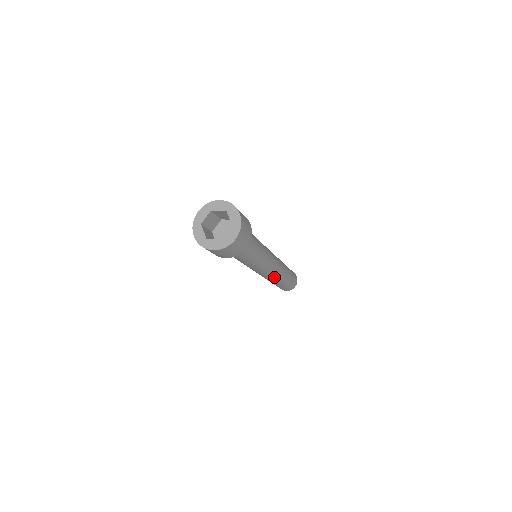
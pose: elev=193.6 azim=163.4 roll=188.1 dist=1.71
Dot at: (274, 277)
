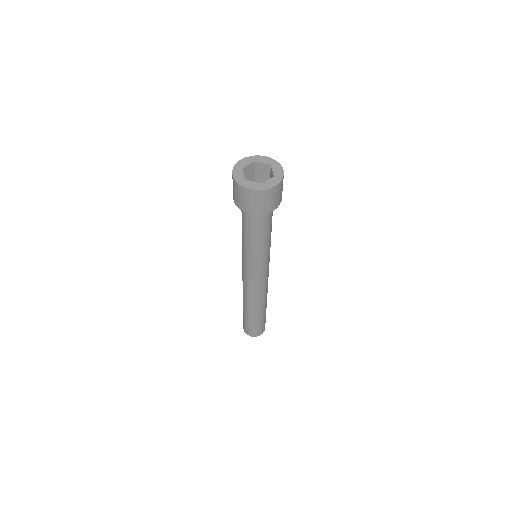
Dot at: (257, 297)
